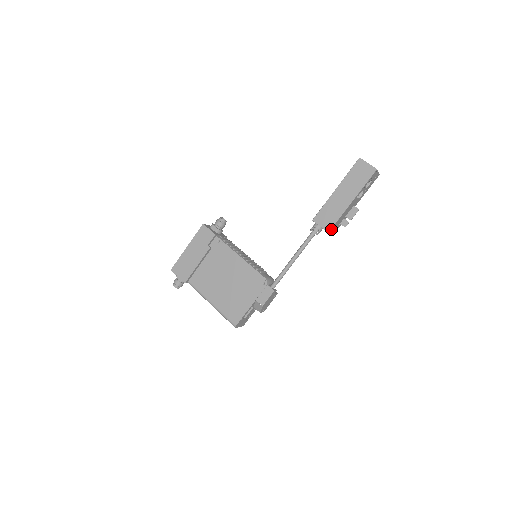
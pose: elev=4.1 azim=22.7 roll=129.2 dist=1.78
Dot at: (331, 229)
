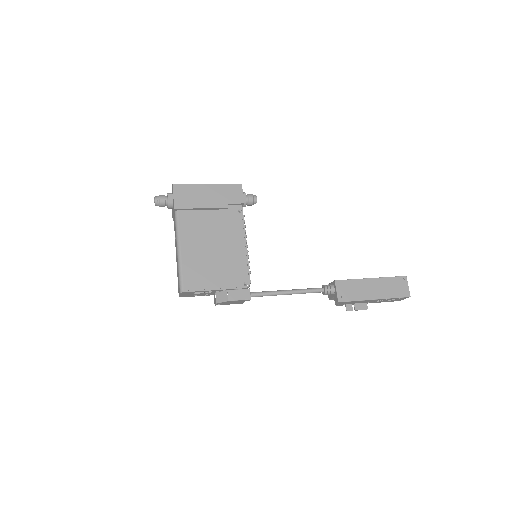
Dot at: (342, 302)
